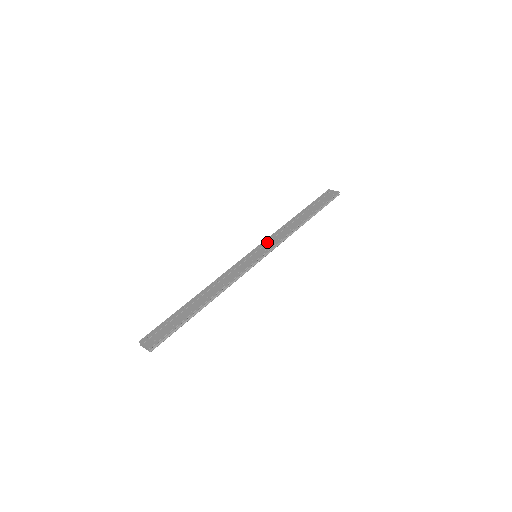
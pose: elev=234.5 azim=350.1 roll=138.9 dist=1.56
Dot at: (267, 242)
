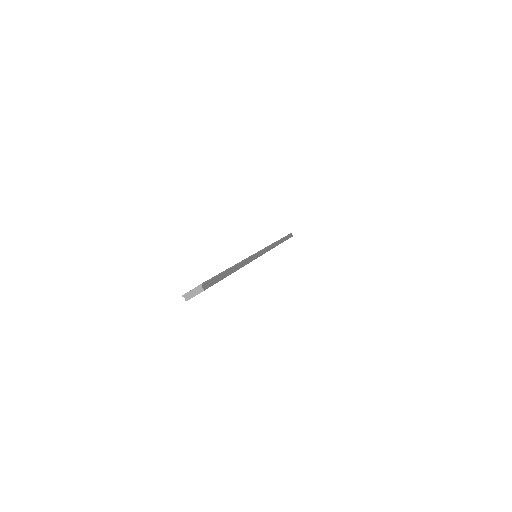
Dot at: occluded
